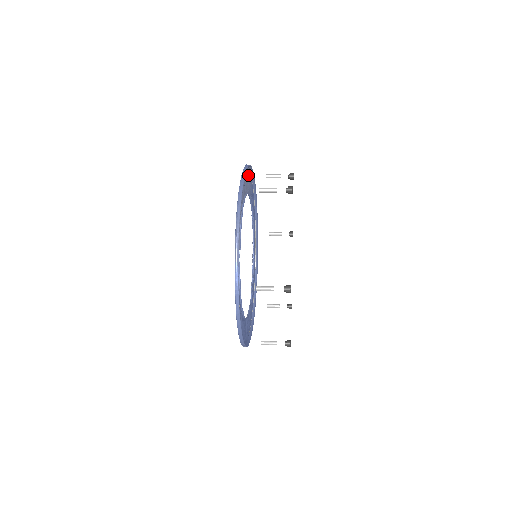
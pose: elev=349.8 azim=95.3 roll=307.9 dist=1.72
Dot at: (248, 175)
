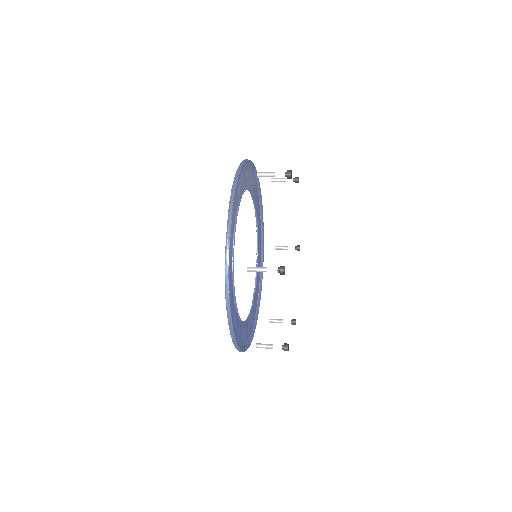
Dot at: (252, 175)
